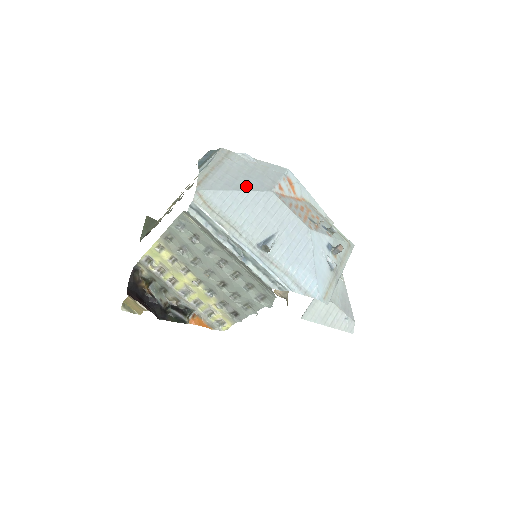
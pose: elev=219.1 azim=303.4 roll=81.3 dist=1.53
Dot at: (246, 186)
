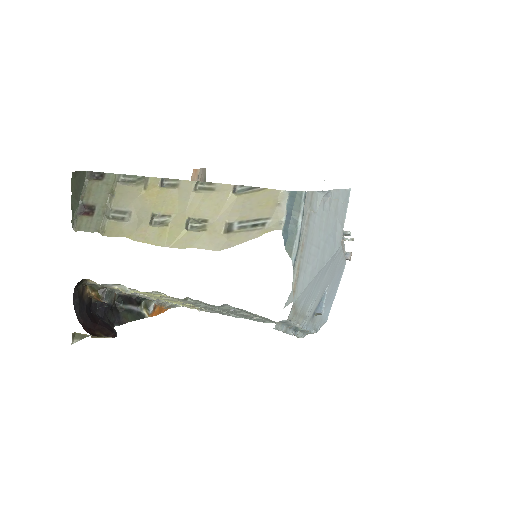
Dot at: (326, 255)
